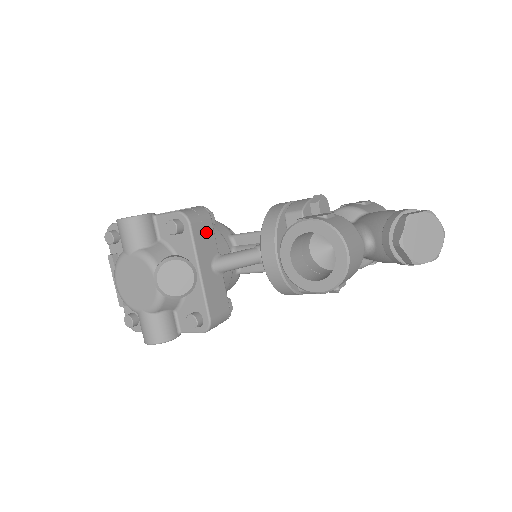
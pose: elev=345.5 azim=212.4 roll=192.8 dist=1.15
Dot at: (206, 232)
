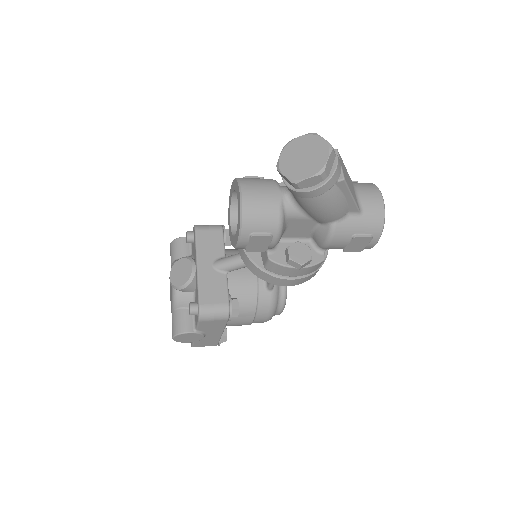
Dot at: (213, 239)
